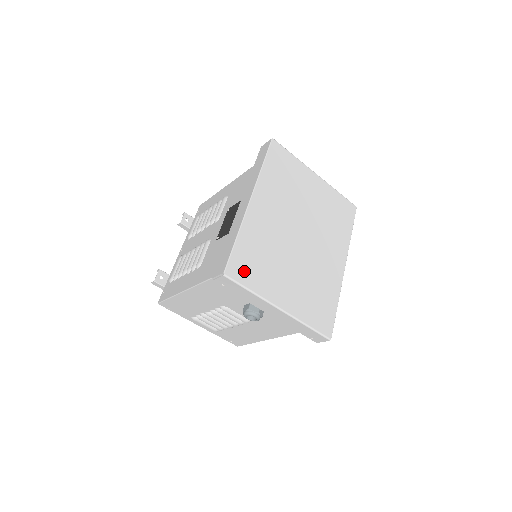
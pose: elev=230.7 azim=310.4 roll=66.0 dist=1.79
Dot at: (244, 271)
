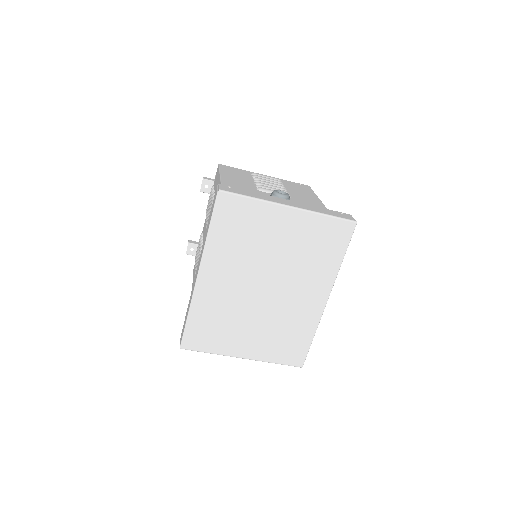
Dot at: (200, 341)
